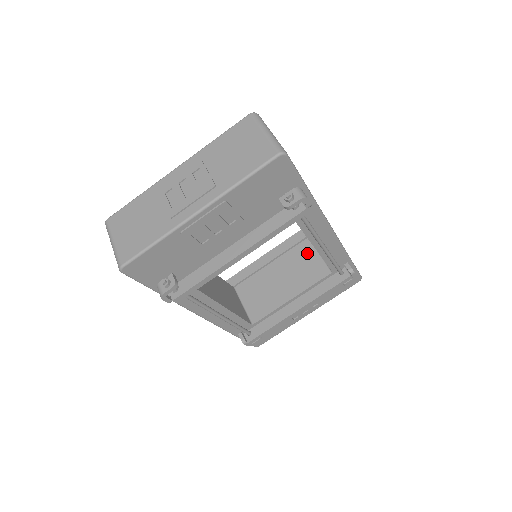
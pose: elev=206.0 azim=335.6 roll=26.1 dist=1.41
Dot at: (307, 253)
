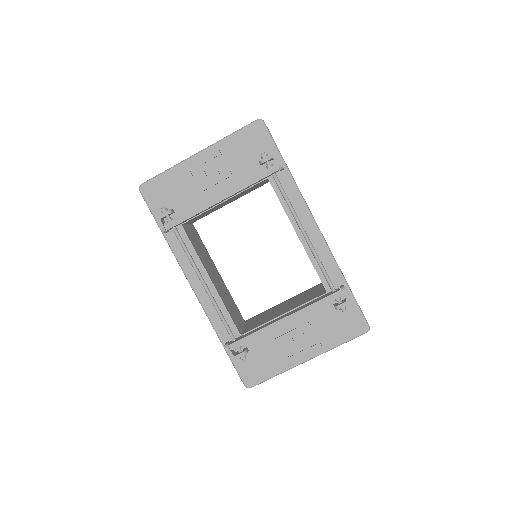
Dot at: (315, 290)
